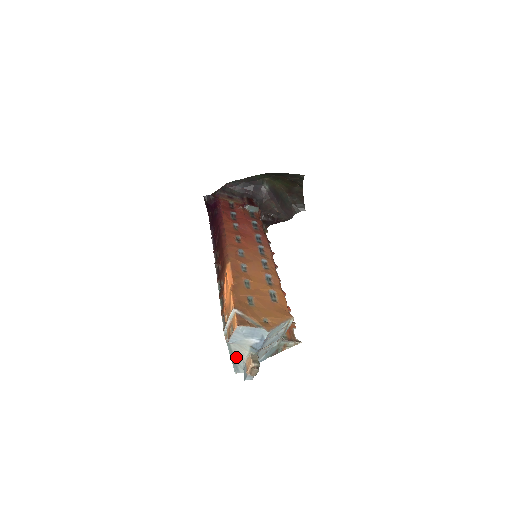
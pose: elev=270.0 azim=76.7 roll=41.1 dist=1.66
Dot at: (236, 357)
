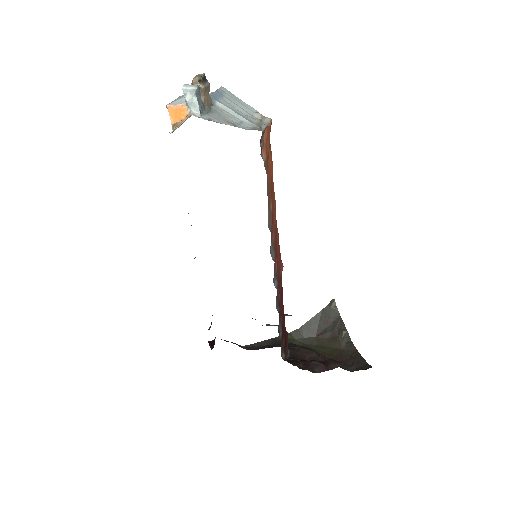
Dot at: occluded
